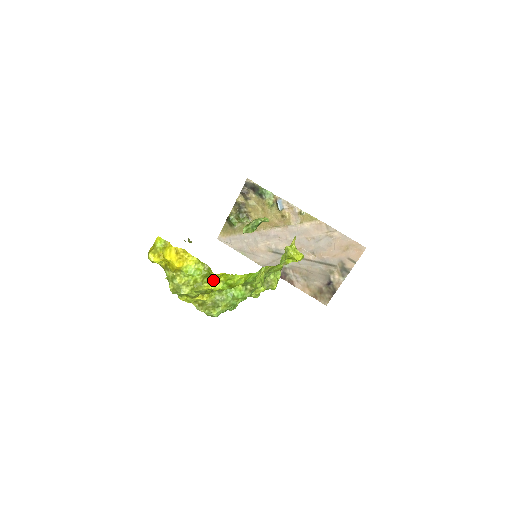
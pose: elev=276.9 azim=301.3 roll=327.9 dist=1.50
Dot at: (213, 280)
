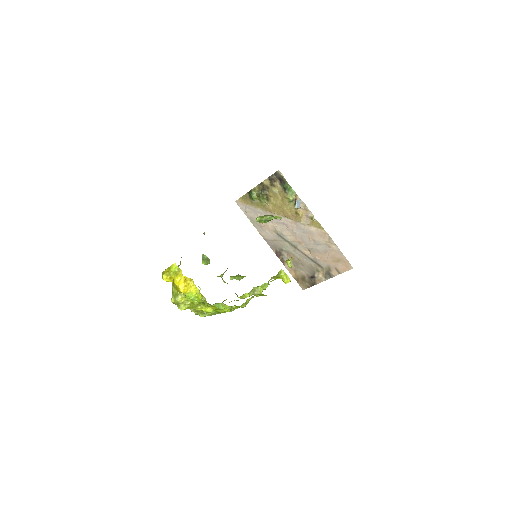
Dot at: occluded
